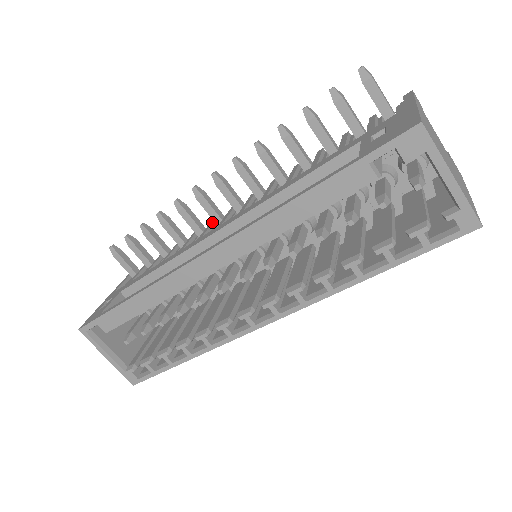
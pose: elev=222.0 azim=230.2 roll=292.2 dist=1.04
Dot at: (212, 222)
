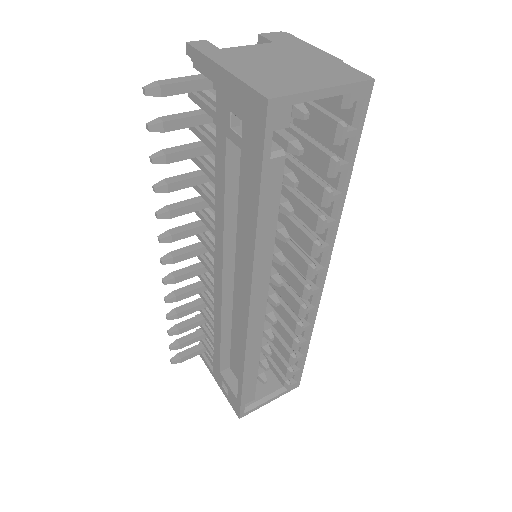
Dot at: occluded
